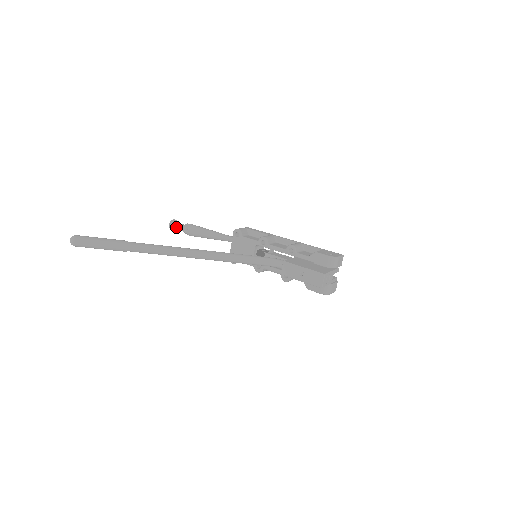
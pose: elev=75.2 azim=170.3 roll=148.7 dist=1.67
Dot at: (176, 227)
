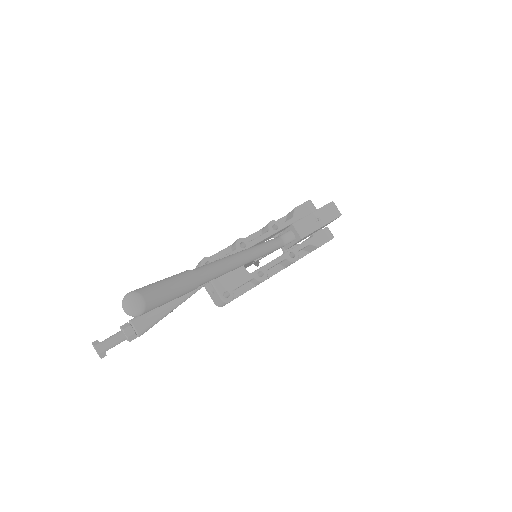
Dot at: (109, 345)
